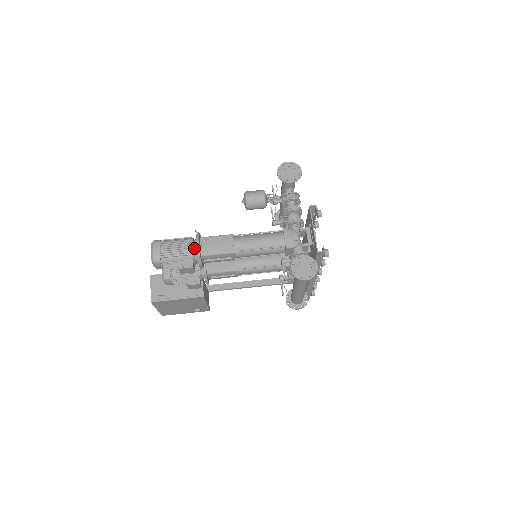
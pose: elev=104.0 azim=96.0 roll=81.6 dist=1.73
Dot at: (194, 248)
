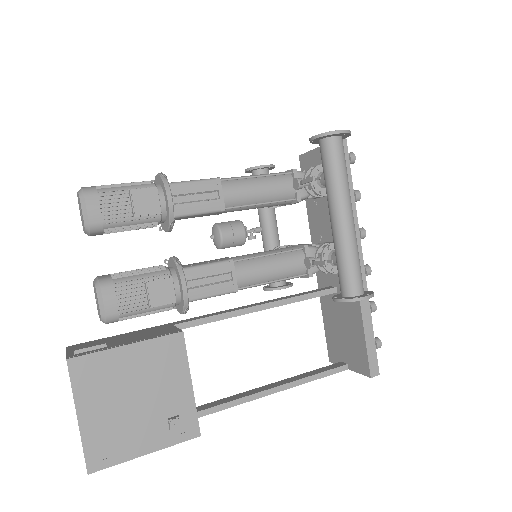
Dot at: occluded
